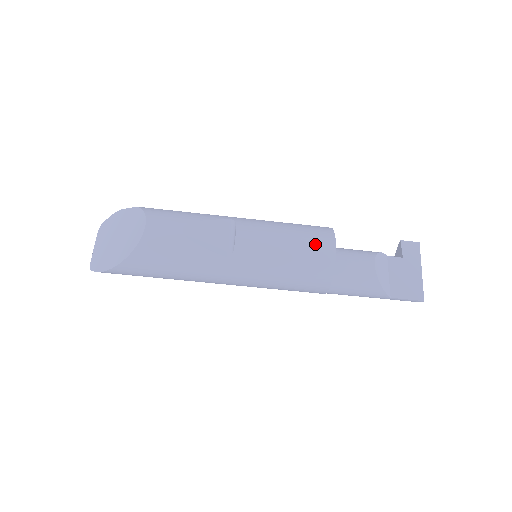
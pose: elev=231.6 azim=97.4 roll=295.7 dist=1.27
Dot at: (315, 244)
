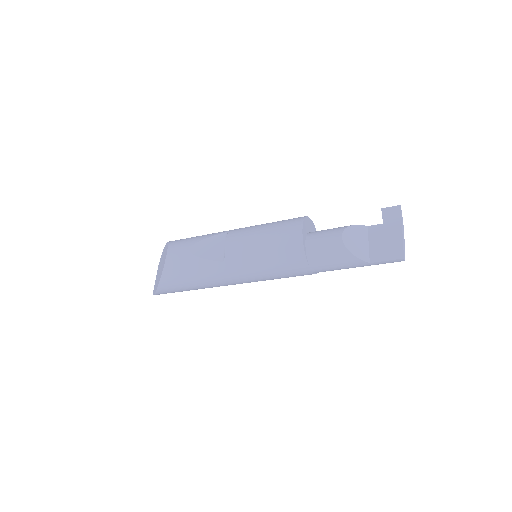
Dot at: (285, 233)
